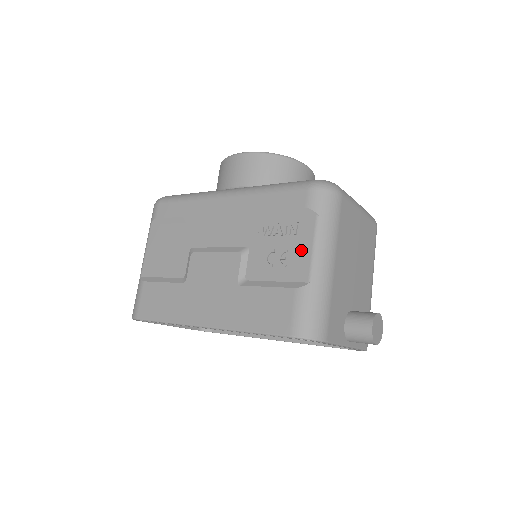
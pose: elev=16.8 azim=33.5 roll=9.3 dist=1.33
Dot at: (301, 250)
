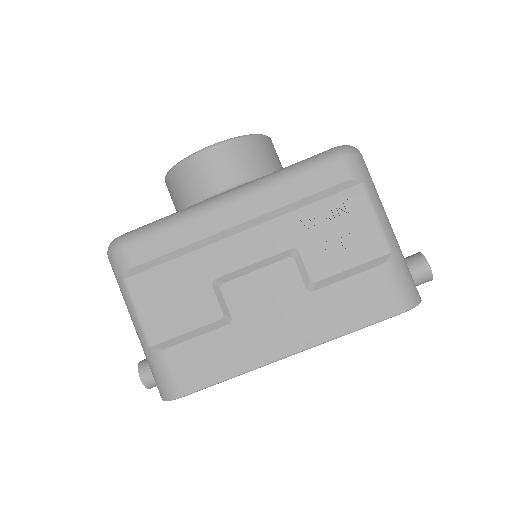
Dot at: (364, 225)
